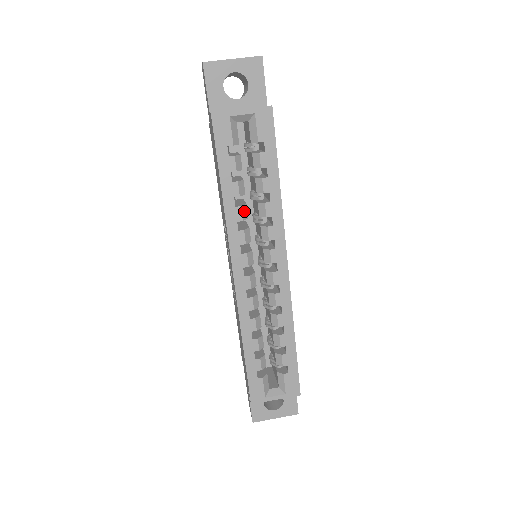
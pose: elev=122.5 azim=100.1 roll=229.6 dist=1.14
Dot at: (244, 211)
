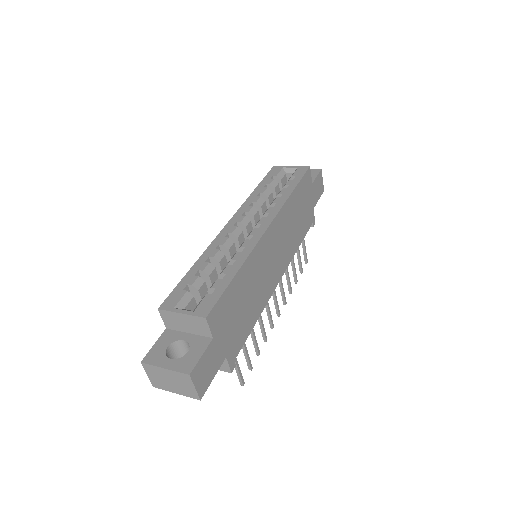
Dot at: (261, 201)
